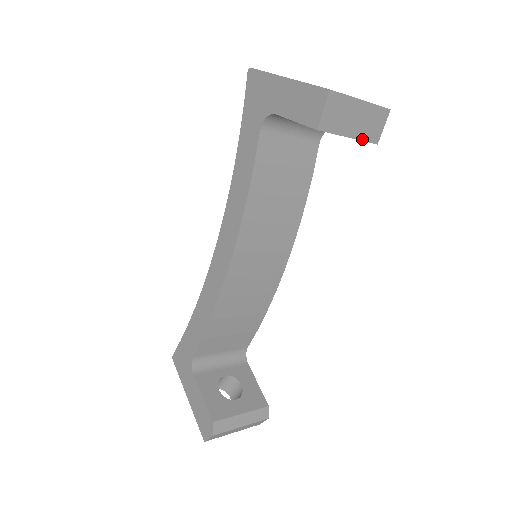
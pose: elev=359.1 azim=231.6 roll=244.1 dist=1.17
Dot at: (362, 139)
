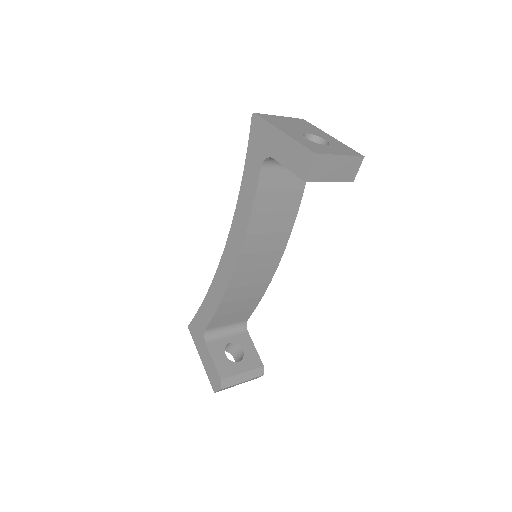
Dot at: (341, 181)
